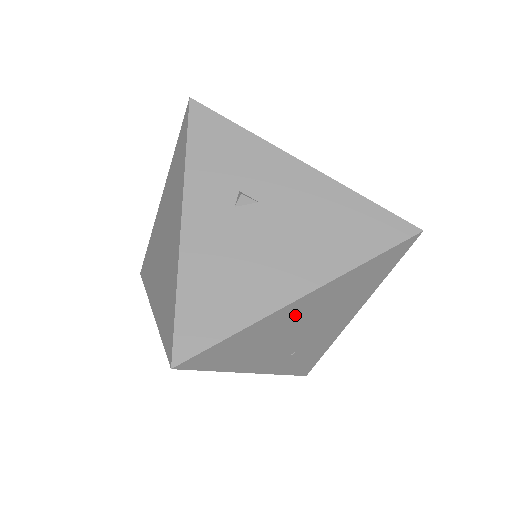
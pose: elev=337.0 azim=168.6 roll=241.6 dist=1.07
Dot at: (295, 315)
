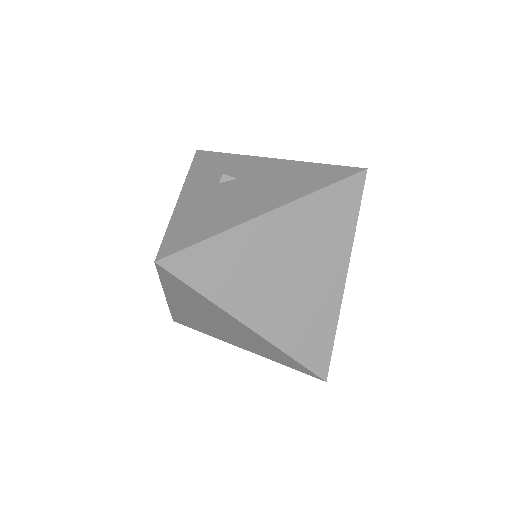
Dot at: (268, 240)
